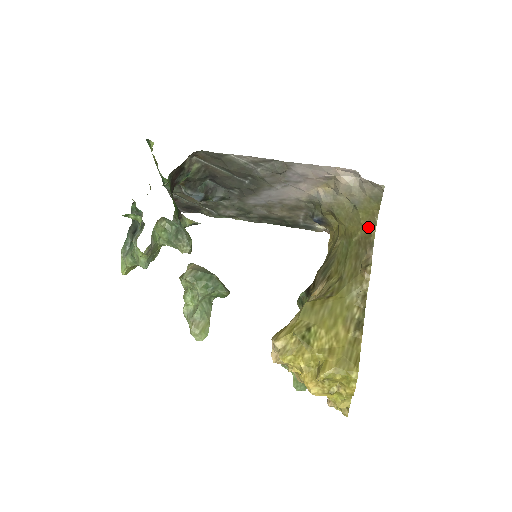
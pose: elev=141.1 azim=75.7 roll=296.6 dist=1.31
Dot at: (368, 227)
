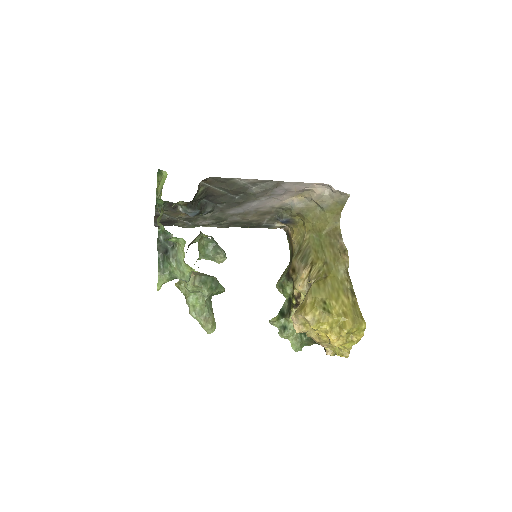
Dot at: (334, 223)
